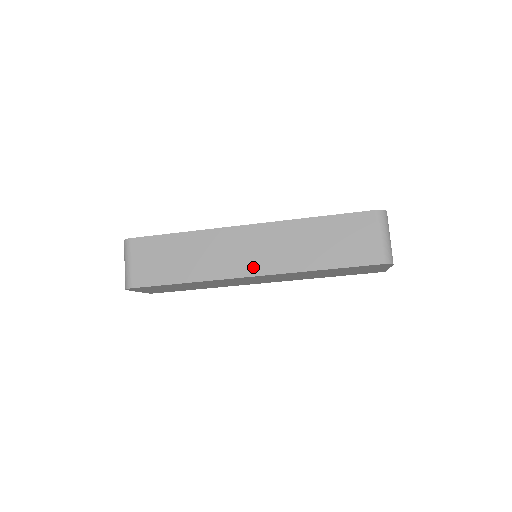
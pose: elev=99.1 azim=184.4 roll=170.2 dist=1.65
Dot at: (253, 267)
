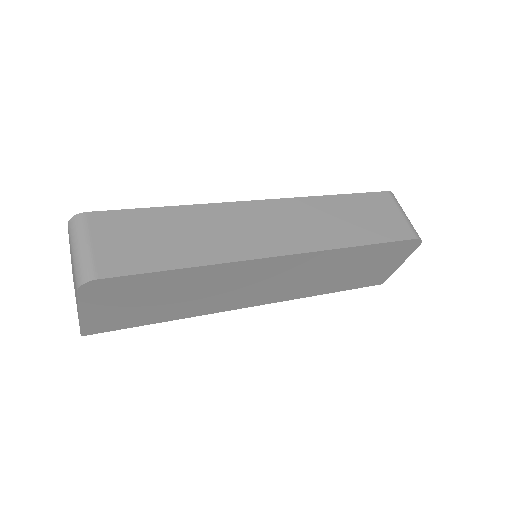
Dot at: (280, 245)
